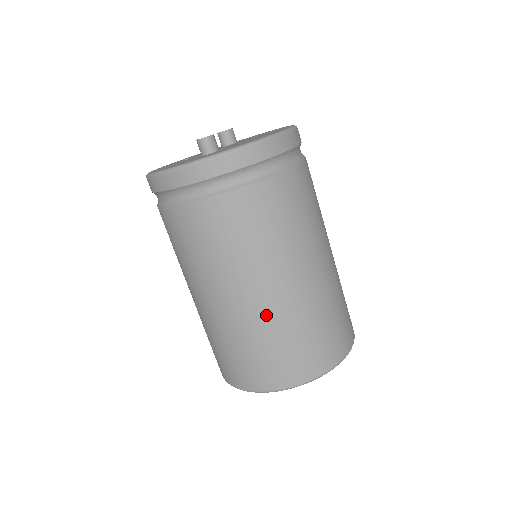
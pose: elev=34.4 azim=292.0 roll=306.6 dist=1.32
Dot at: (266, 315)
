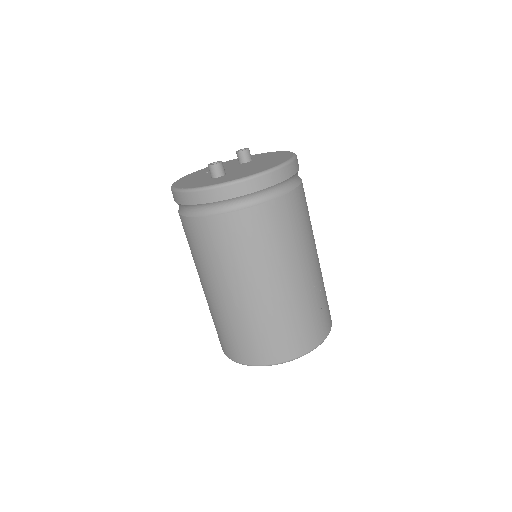
Dot at: (245, 310)
